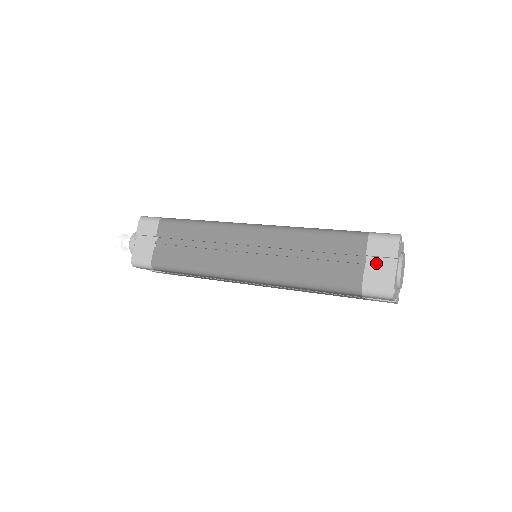
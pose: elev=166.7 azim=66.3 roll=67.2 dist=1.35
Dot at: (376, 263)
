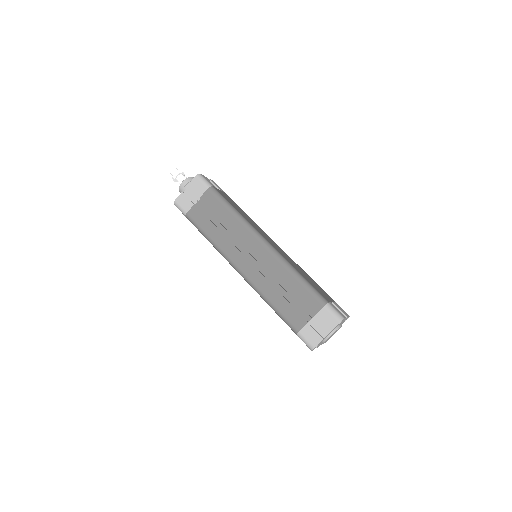
Dot at: (317, 324)
